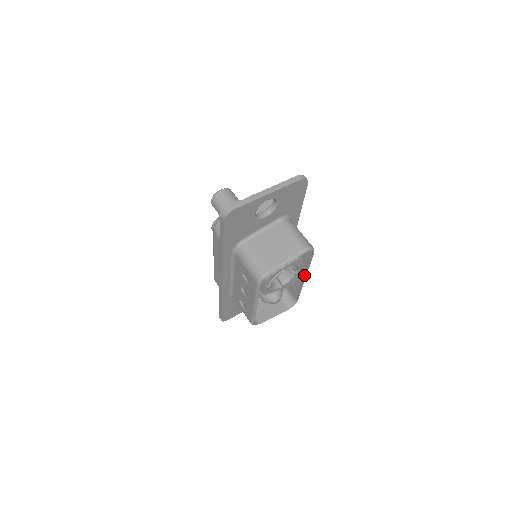
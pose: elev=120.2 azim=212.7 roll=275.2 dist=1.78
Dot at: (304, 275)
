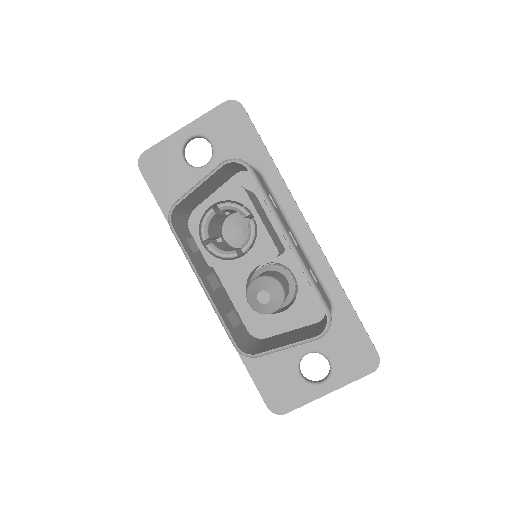
Dot at: (282, 232)
